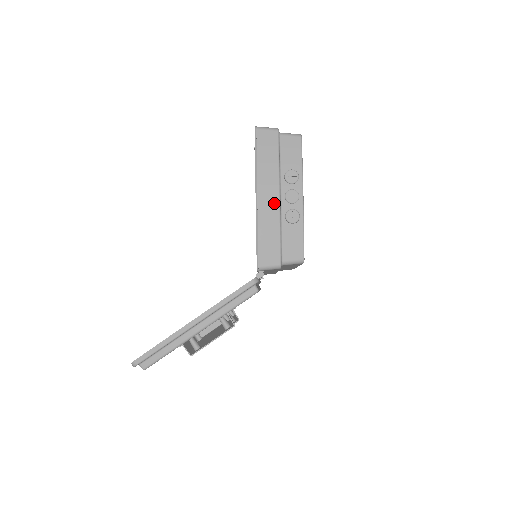
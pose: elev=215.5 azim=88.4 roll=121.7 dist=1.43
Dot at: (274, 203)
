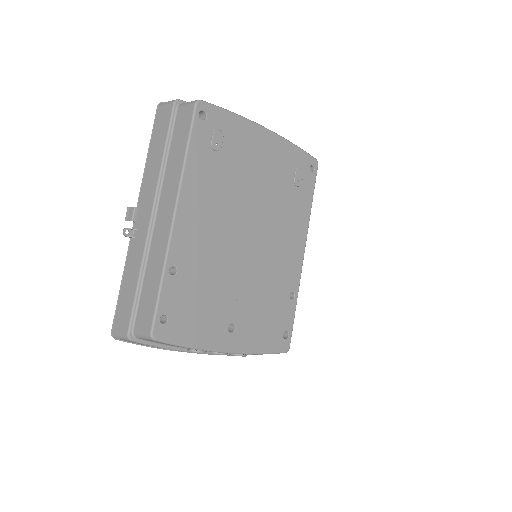
Dot at: (211, 354)
